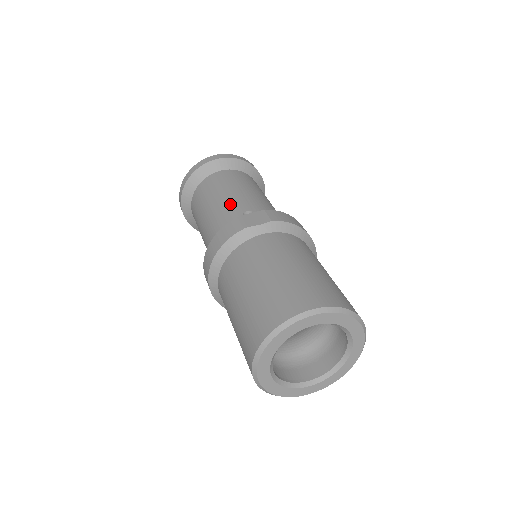
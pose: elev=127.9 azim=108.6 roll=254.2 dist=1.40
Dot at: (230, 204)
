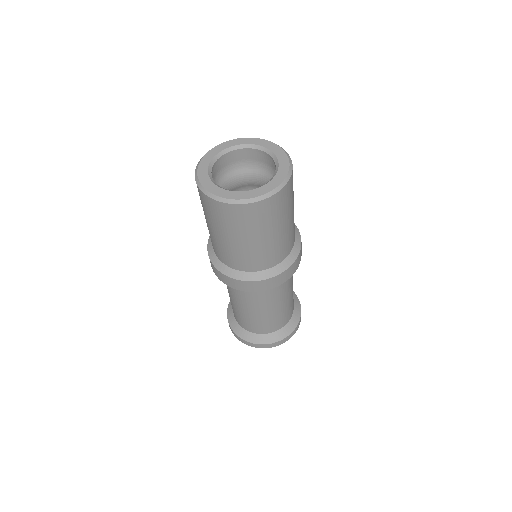
Dot at: occluded
